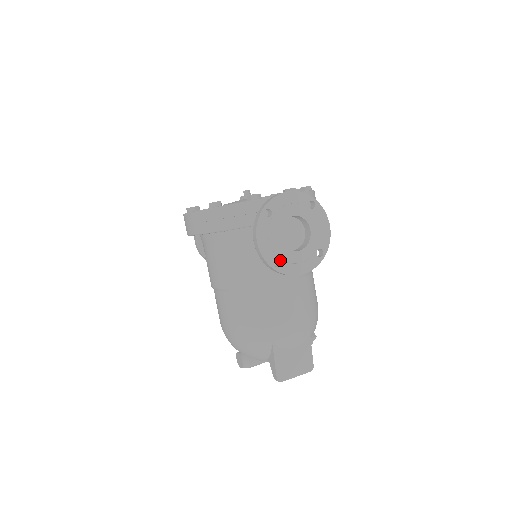
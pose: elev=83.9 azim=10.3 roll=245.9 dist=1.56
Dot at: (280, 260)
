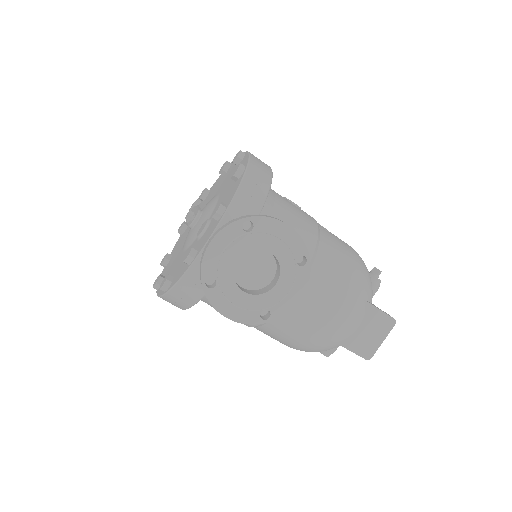
Dot at: (266, 309)
